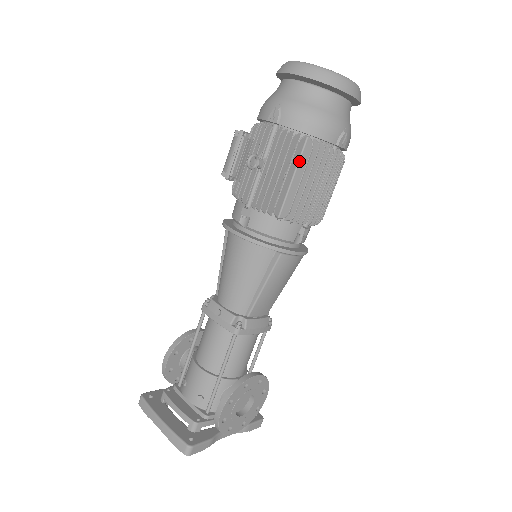
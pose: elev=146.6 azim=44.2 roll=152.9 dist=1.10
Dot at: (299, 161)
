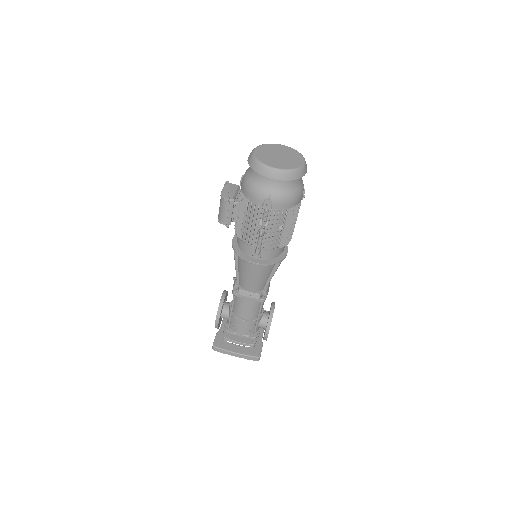
Dot at: (286, 220)
